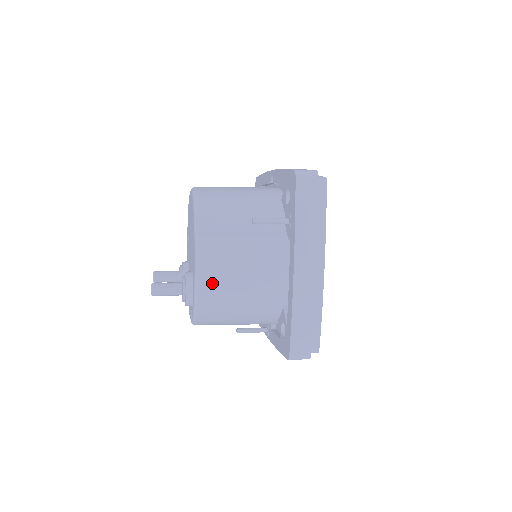
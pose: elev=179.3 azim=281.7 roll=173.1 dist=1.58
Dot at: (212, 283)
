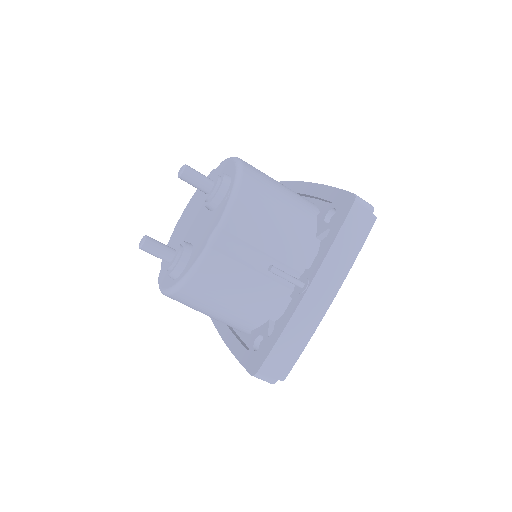
Dot at: (251, 165)
